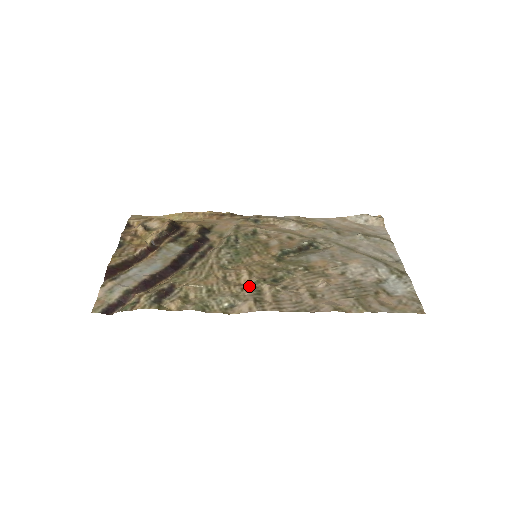
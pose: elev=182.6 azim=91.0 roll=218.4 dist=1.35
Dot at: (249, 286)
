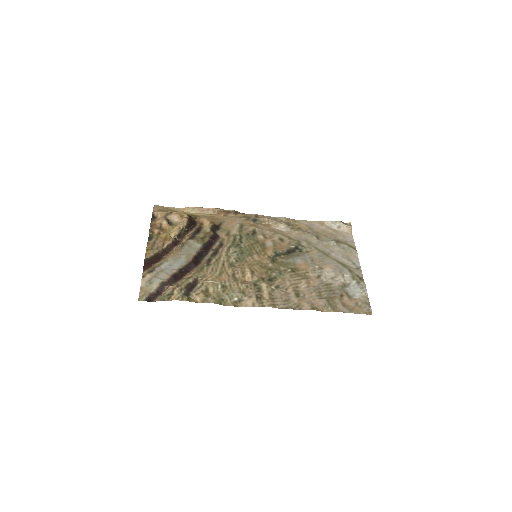
Dot at: (252, 284)
